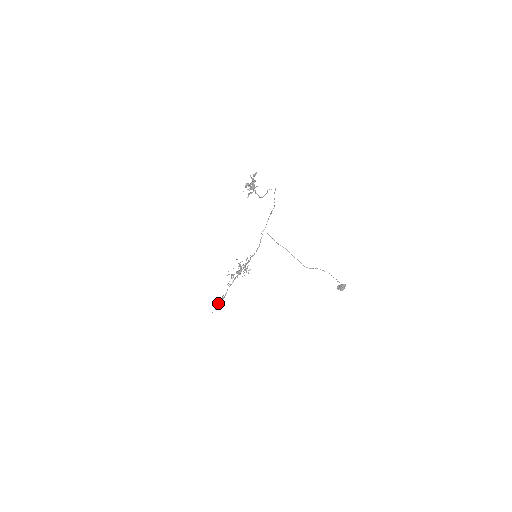
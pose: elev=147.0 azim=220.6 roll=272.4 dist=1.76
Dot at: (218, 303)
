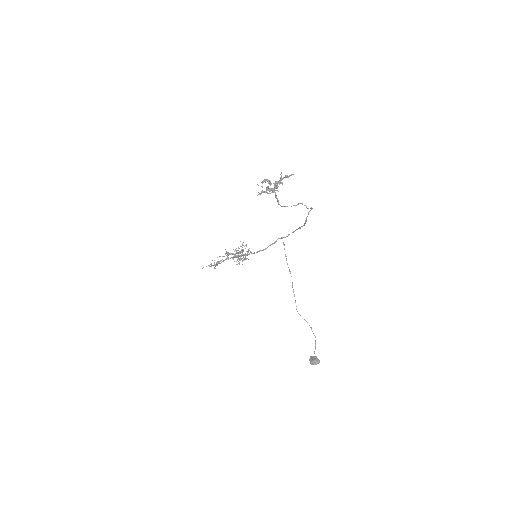
Dot at: (211, 264)
